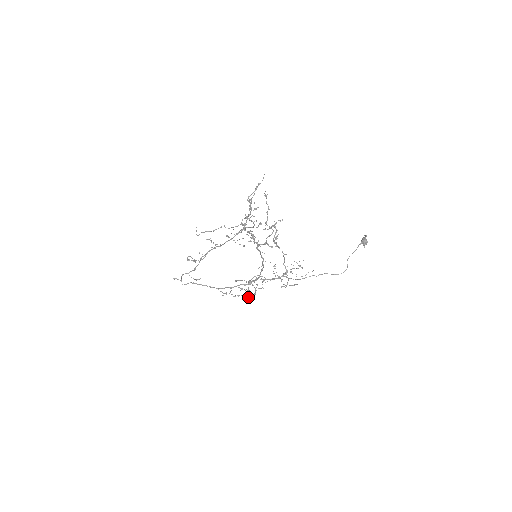
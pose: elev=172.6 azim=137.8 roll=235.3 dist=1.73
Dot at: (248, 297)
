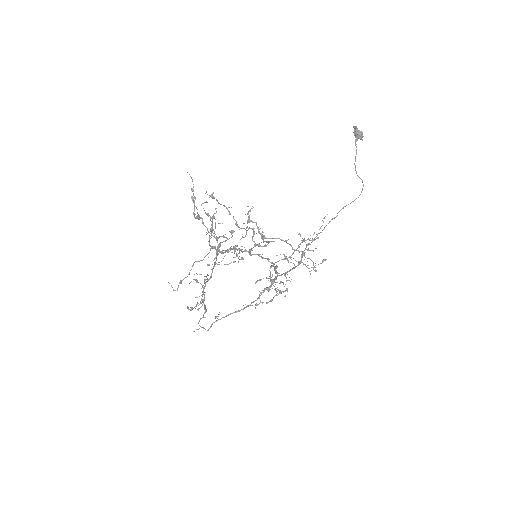
Dot at: occluded
